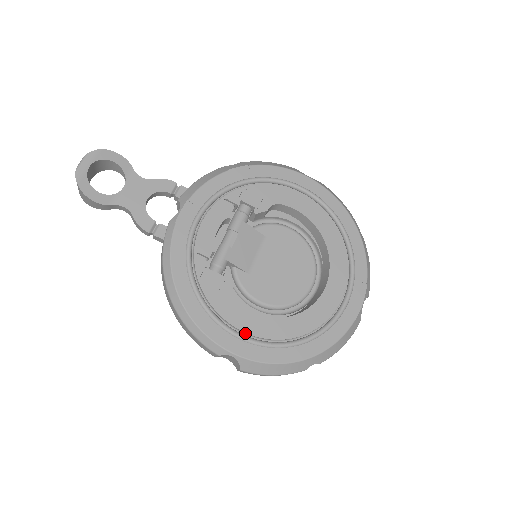
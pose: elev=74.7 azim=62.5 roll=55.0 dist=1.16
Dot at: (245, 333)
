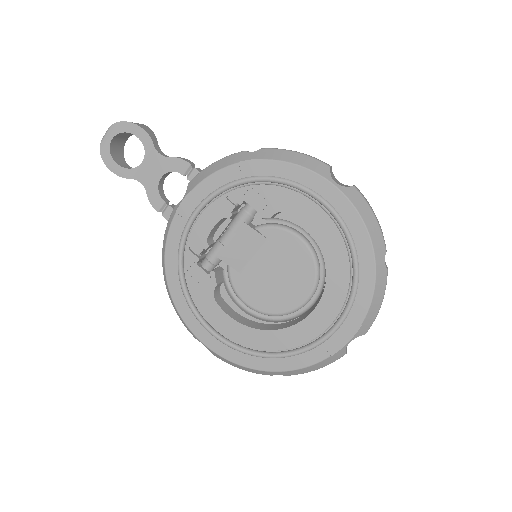
Dot at: (218, 329)
